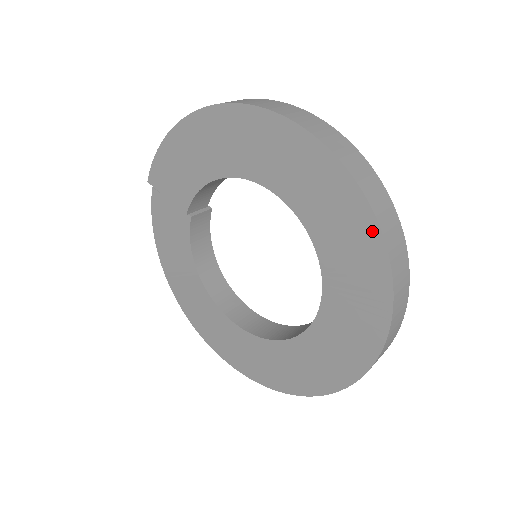
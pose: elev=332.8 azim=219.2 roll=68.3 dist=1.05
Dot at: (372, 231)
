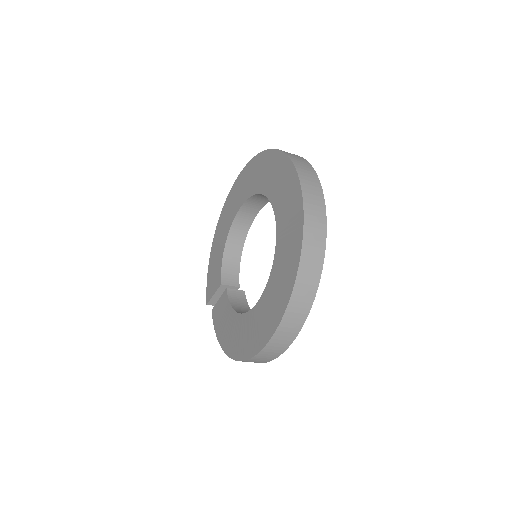
Dot at: (265, 155)
